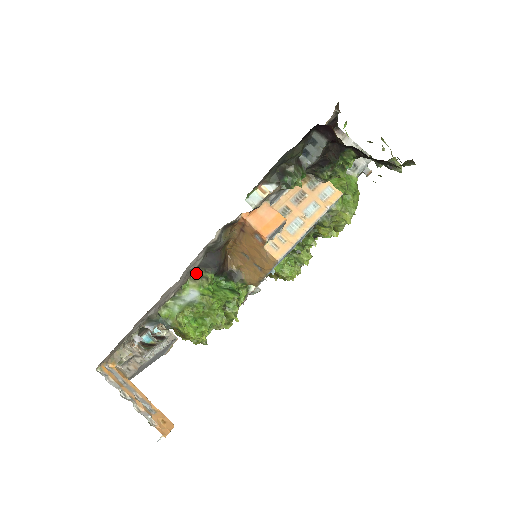
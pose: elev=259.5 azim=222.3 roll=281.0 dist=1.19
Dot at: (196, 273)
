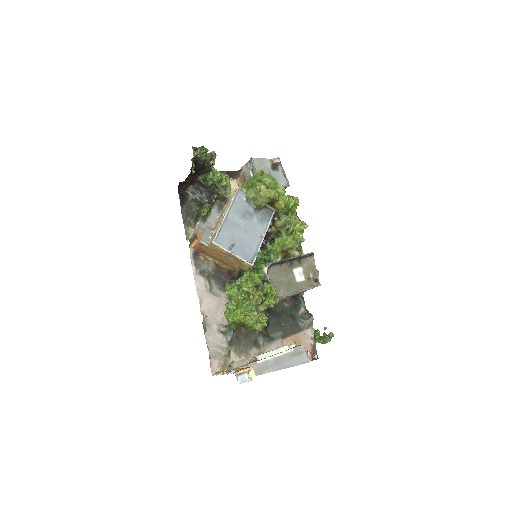
Dot at: occluded
